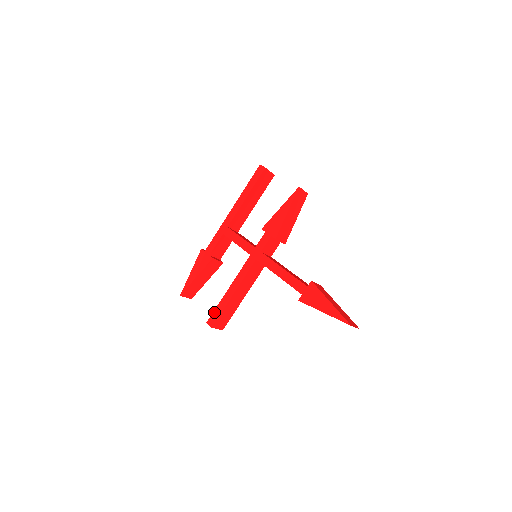
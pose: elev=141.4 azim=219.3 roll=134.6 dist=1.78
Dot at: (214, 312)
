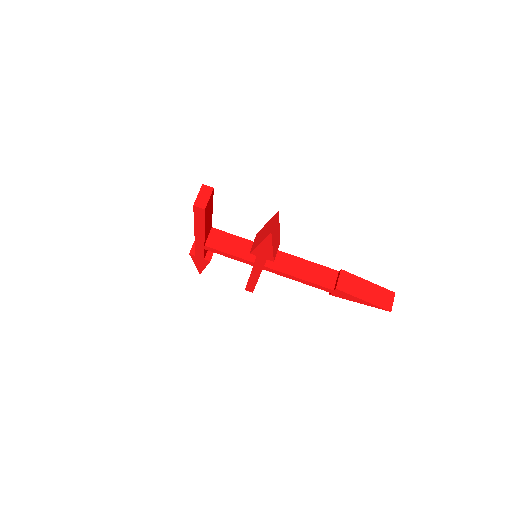
Dot at: (247, 287)
